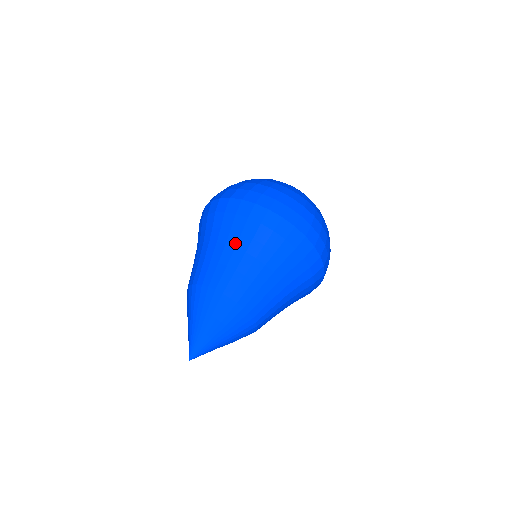
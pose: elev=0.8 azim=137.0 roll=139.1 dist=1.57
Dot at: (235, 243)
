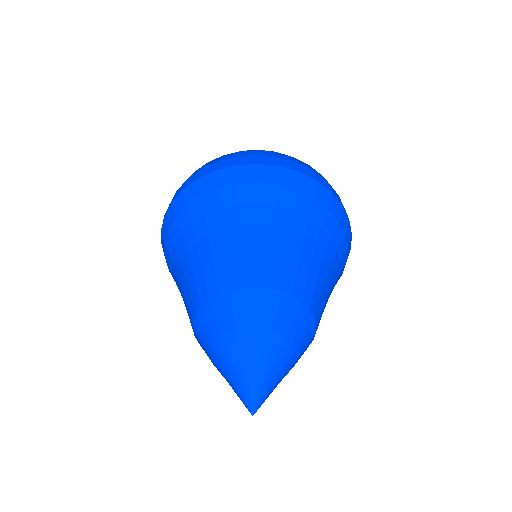
Dot at: (184, 249)
